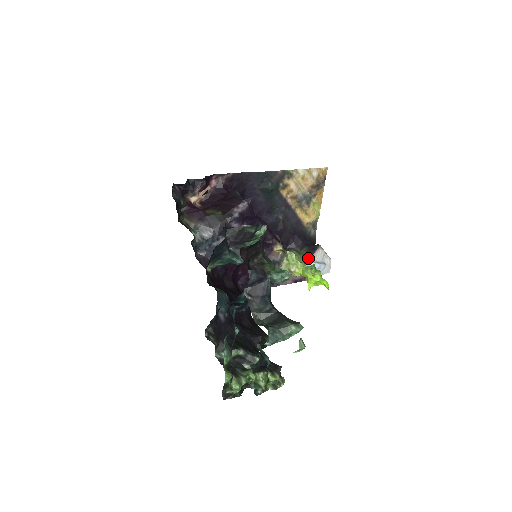
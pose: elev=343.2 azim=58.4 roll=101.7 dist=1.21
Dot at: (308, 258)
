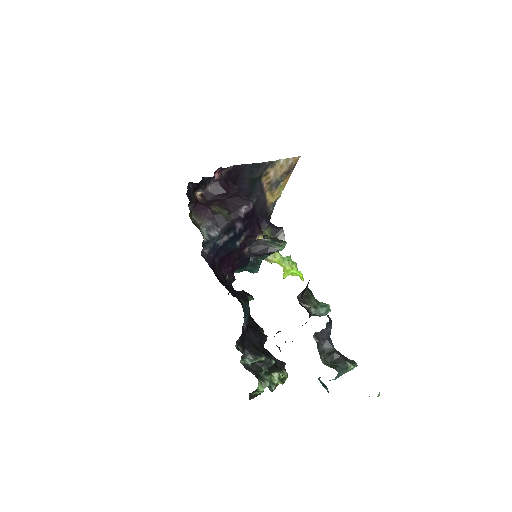
Dot at: occluded
